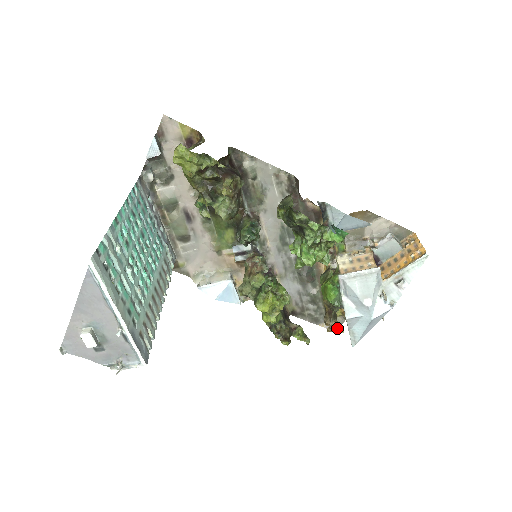
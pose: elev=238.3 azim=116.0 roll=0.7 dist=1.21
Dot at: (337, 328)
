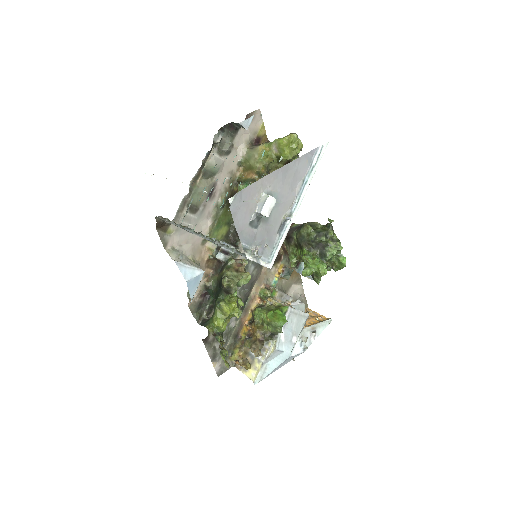
Dot at: (248, 362)
